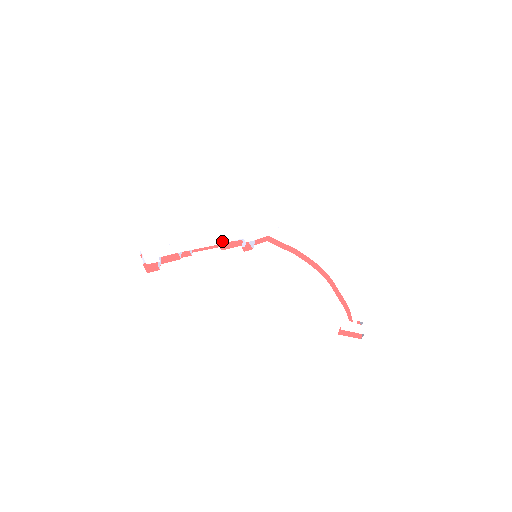
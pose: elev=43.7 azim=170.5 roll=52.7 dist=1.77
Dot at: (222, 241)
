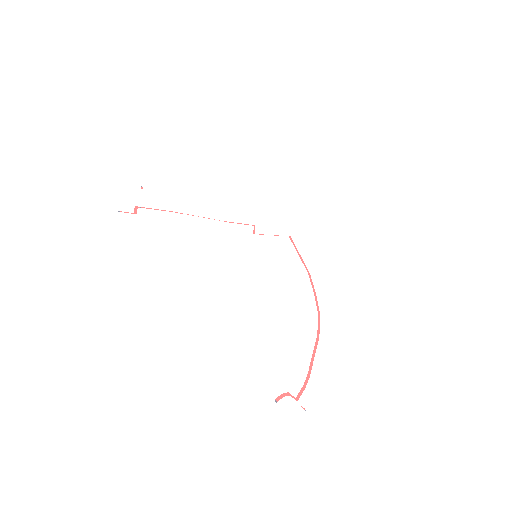
Dot at: (226, 217)
